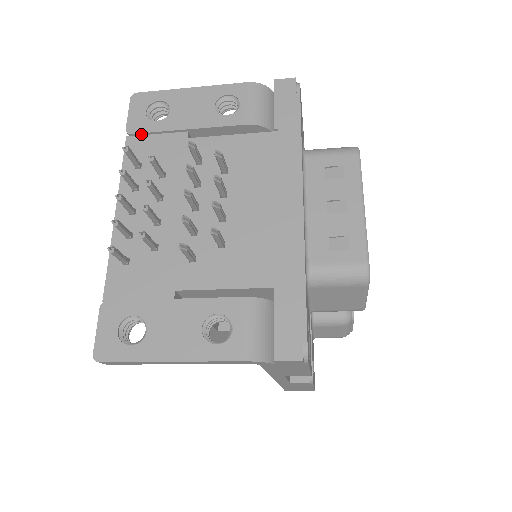
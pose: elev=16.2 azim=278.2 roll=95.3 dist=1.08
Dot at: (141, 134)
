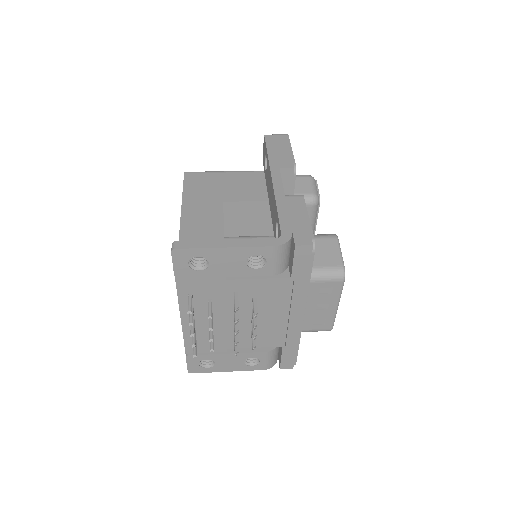
Dot at: (187, 277)
